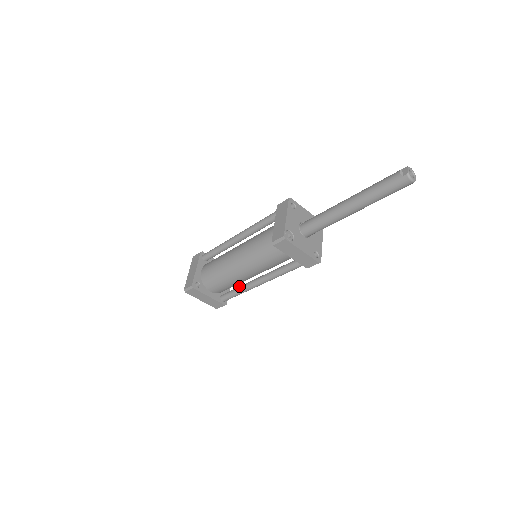
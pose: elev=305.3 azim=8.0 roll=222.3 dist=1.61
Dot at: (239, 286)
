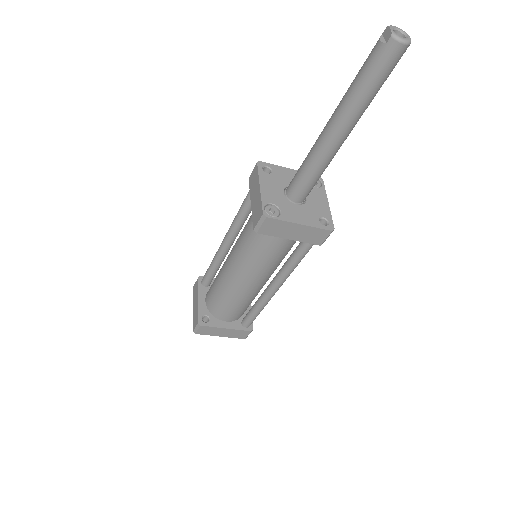
Dot at: (255, 302)
